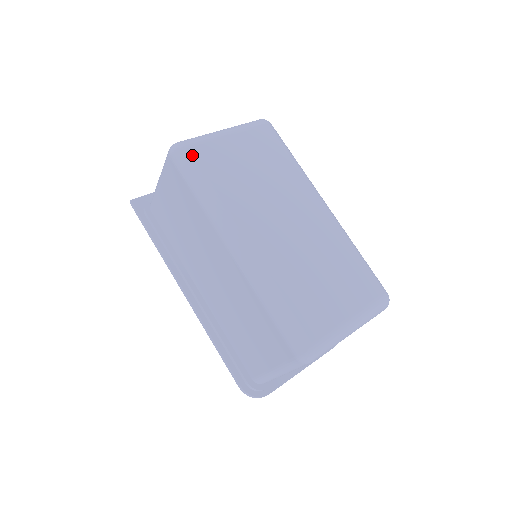
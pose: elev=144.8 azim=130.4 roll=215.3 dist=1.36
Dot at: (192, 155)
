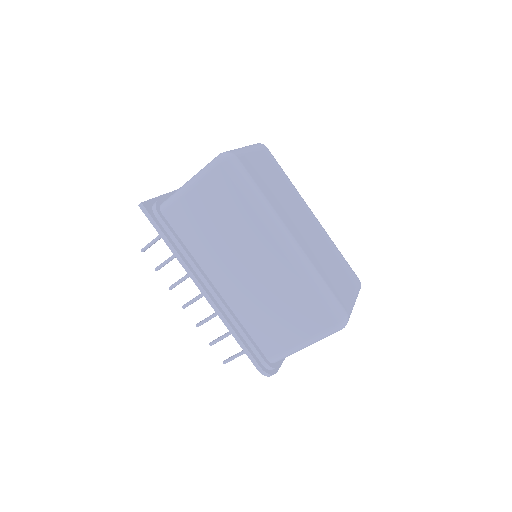
Dot at: (242, 164)
